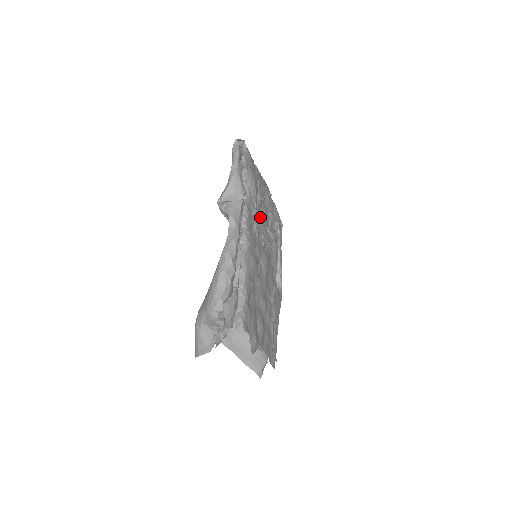
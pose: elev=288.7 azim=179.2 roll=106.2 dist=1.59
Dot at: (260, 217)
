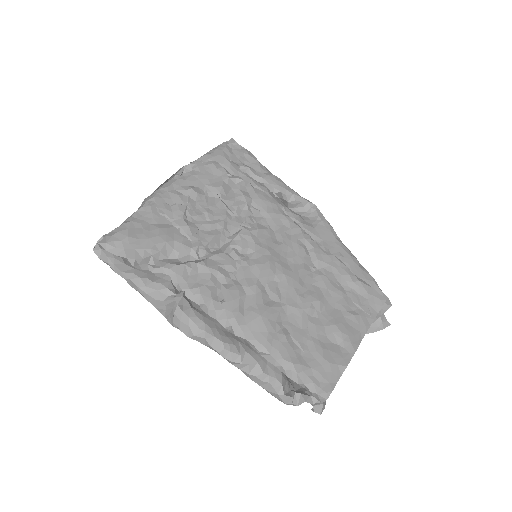
Dot at: (210, 241)
